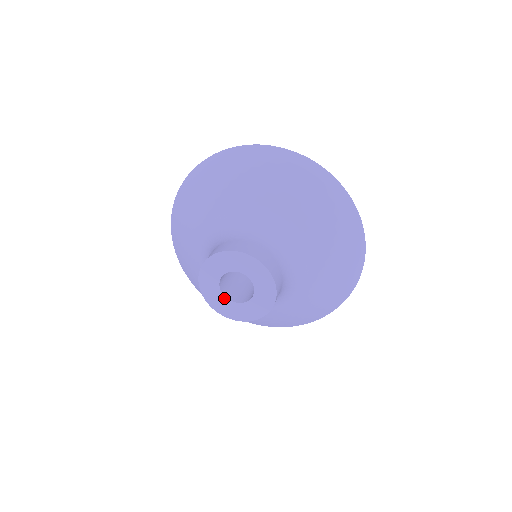
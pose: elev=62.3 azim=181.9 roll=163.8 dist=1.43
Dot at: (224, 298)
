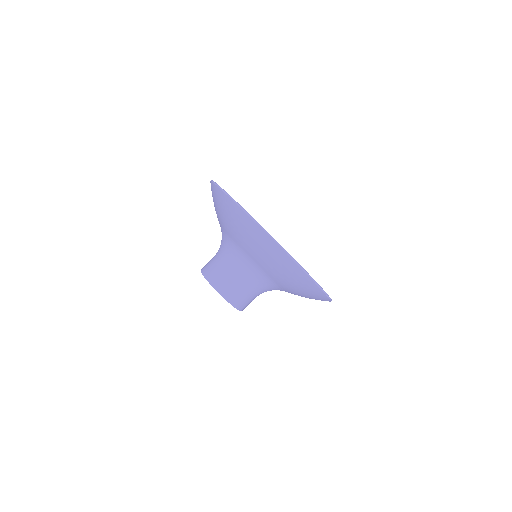
Dot at: occluded
